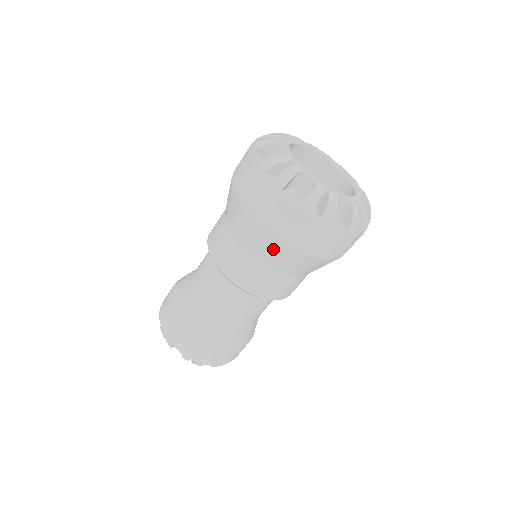
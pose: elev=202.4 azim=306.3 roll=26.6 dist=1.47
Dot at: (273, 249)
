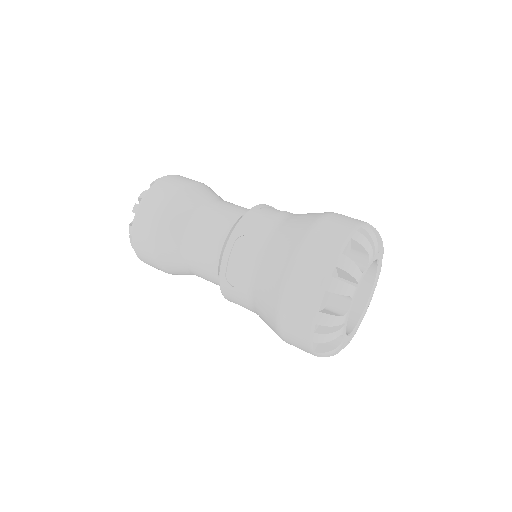
Dot at: (271, 328)
